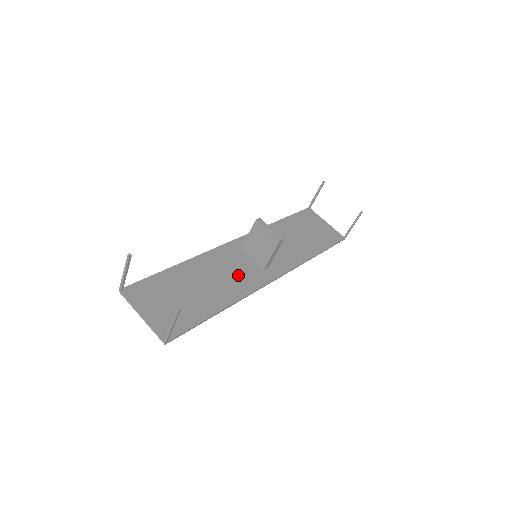
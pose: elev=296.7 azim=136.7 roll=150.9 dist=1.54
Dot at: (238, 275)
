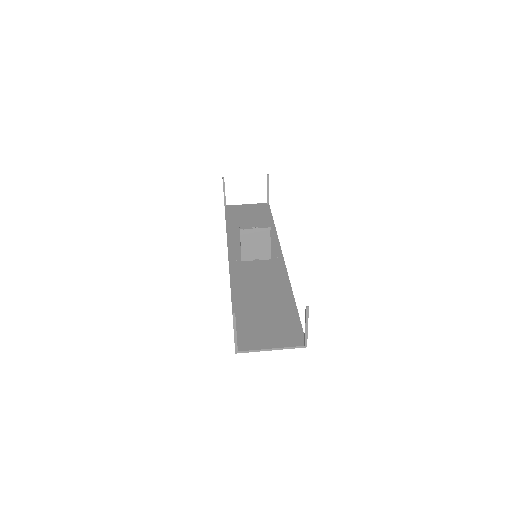
Dot at: (266, 275)
